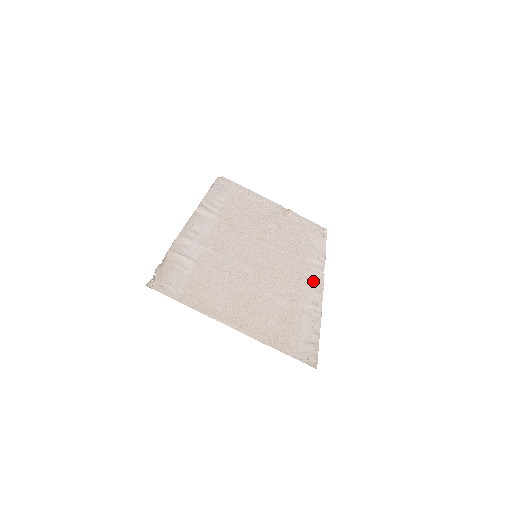
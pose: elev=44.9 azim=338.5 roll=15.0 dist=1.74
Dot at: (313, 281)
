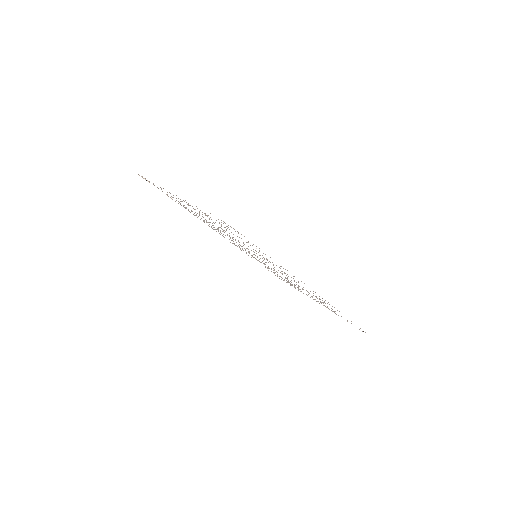
Dot at: occluded
